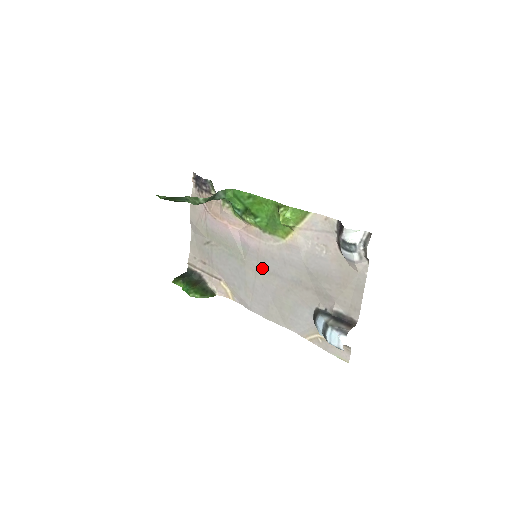
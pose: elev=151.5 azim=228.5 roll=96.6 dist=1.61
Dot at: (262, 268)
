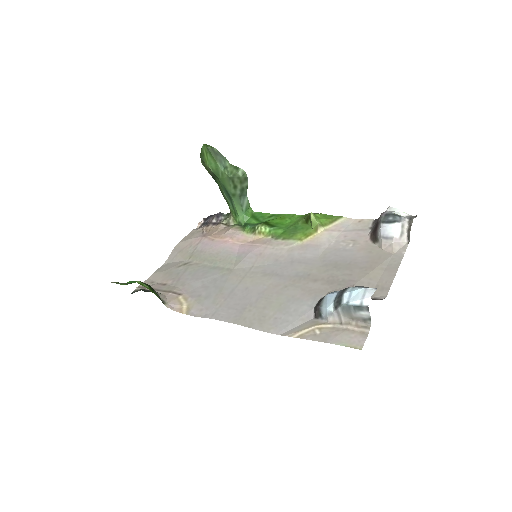
Dot at: (256, 271)
